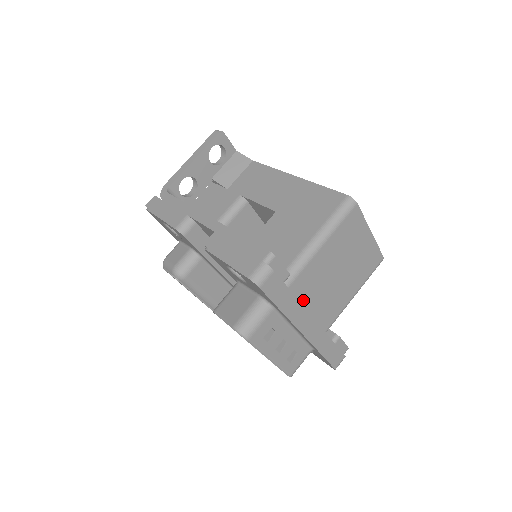
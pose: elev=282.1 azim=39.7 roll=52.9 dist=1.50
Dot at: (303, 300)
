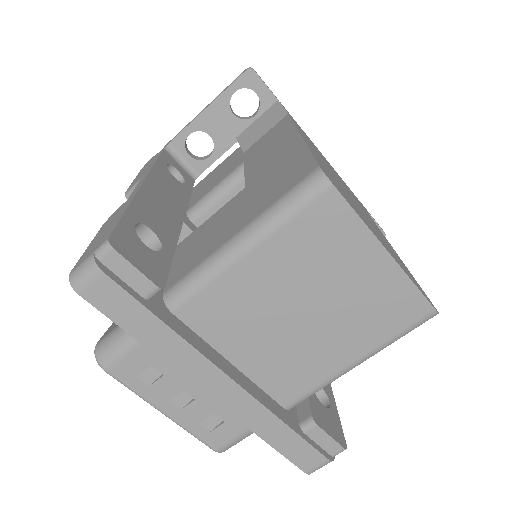
Dot at: (218, 339)
